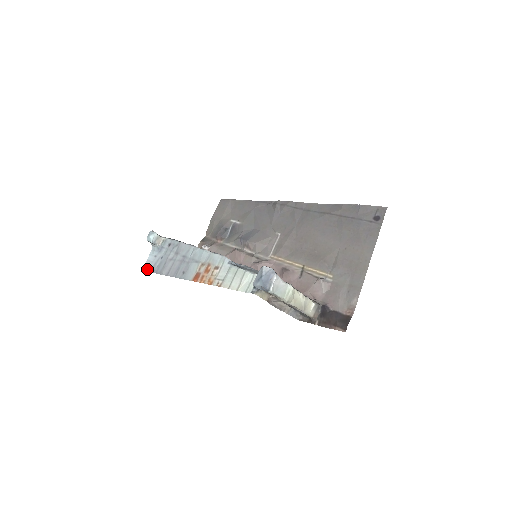
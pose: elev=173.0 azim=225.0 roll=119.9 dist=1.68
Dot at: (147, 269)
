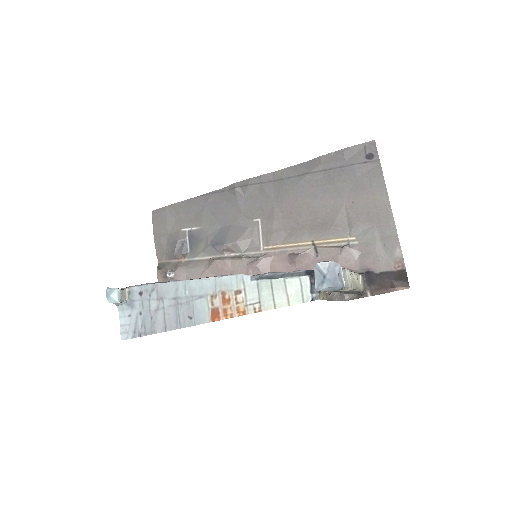
Dot at: (128, 336)
